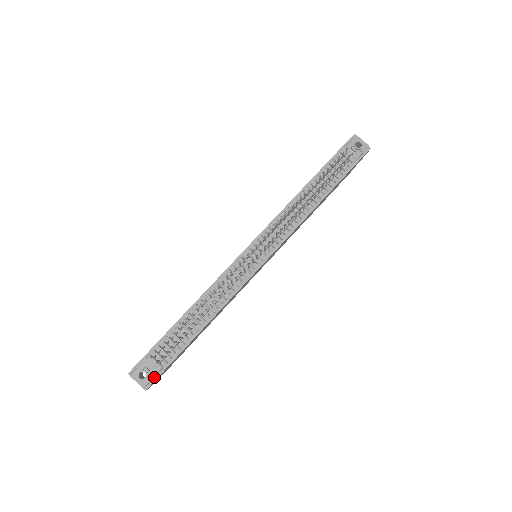
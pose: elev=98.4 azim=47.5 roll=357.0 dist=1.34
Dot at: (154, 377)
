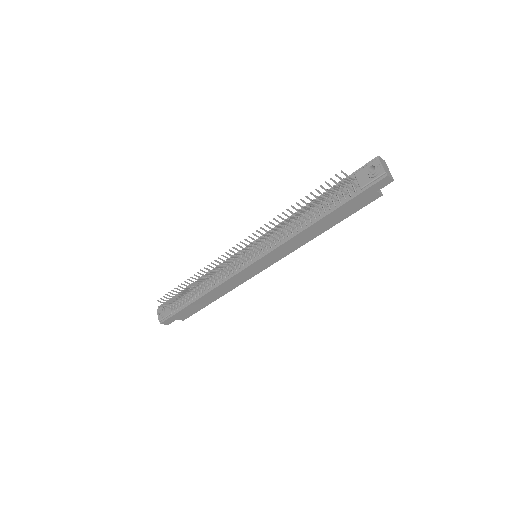
Dot at: (166, 317)
